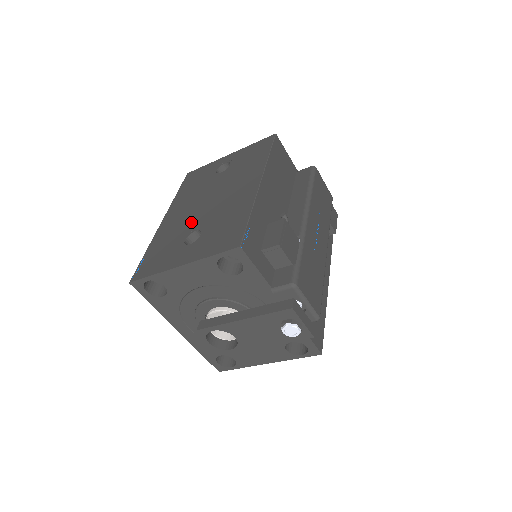
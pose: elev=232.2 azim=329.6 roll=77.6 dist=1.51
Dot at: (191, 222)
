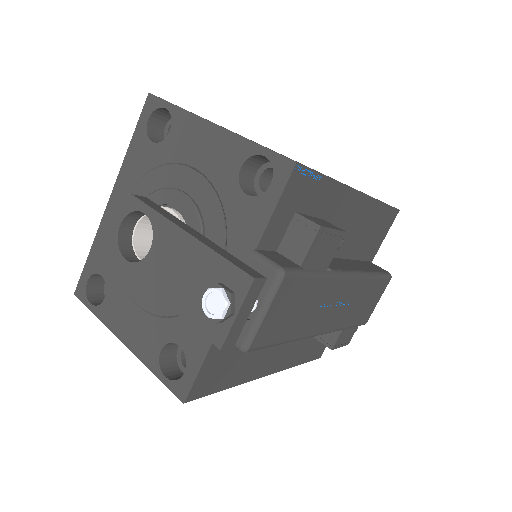
Dot at: occluded
